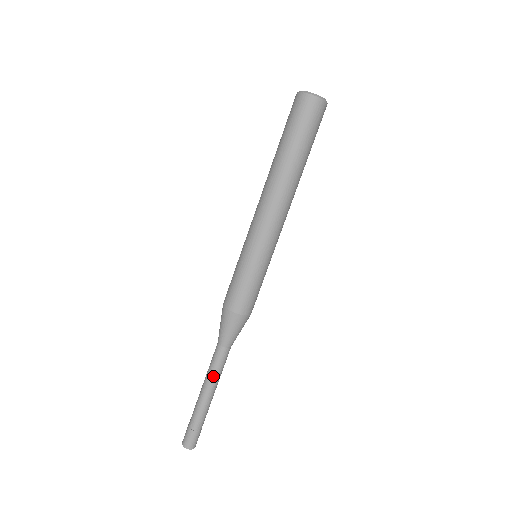
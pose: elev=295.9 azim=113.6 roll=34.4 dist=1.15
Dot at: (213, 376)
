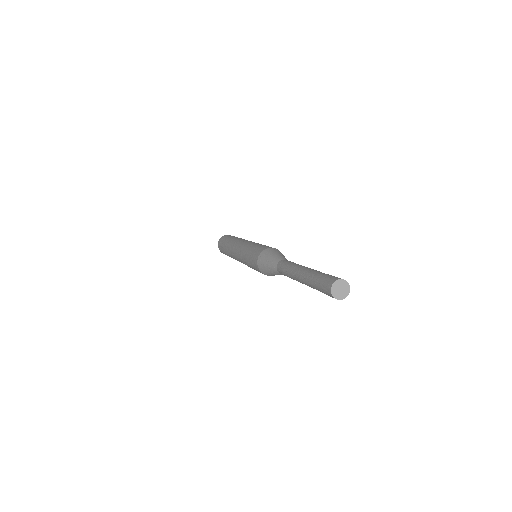
Dot at: (297, 264)
